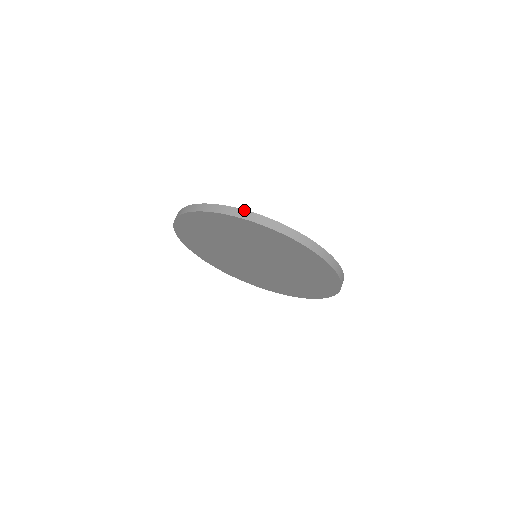
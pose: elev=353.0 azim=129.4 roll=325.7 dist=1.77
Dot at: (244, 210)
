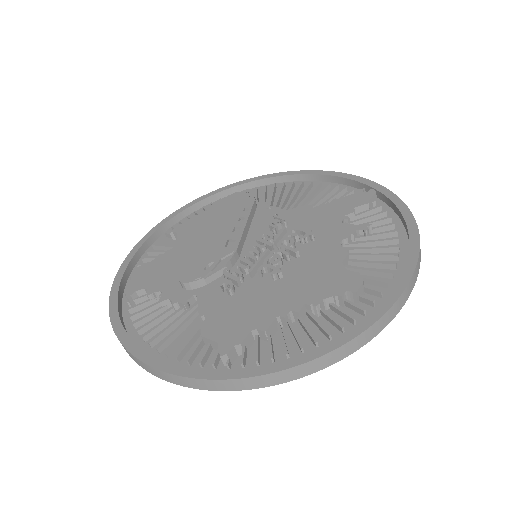
Dot at: (224, 381)
